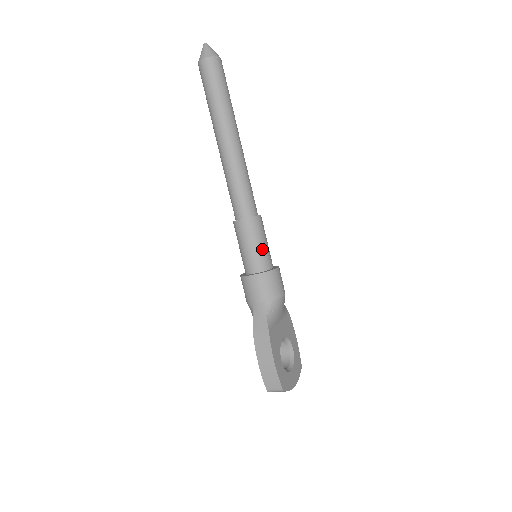
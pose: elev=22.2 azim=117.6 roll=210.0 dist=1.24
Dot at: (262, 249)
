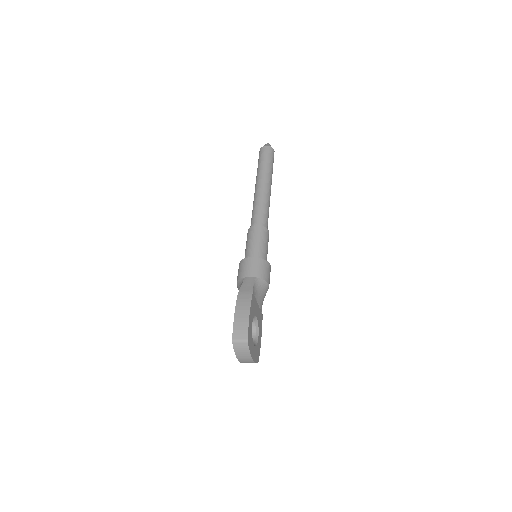
Dot at: (264, 248)
